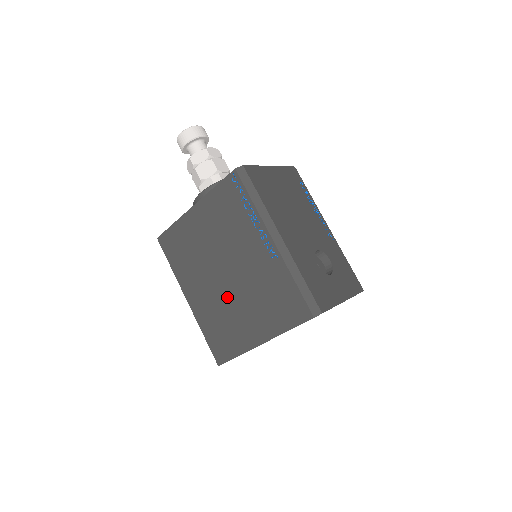
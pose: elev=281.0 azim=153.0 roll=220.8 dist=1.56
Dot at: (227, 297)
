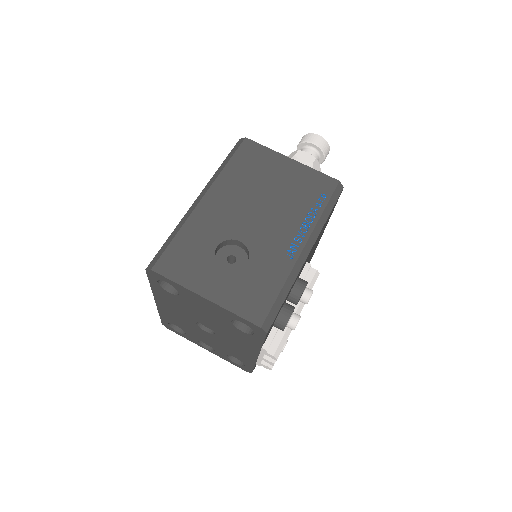
Dot at: occluded
